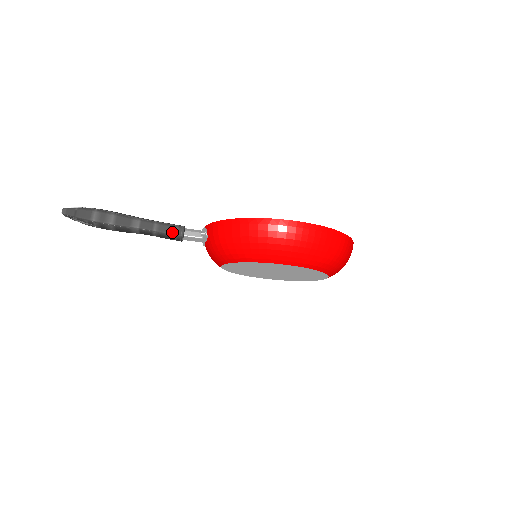
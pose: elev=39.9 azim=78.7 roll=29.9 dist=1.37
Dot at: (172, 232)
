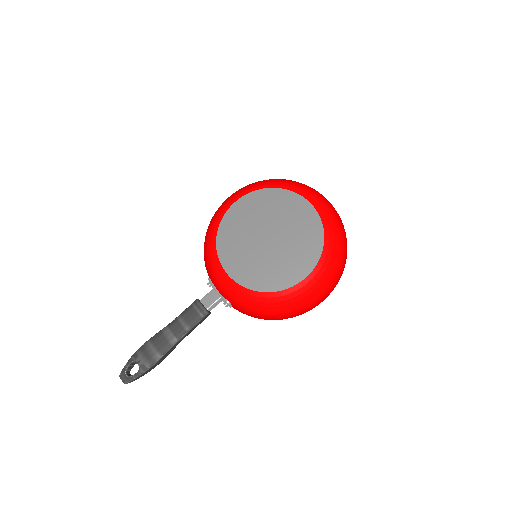
Dot at: (190, 306)
